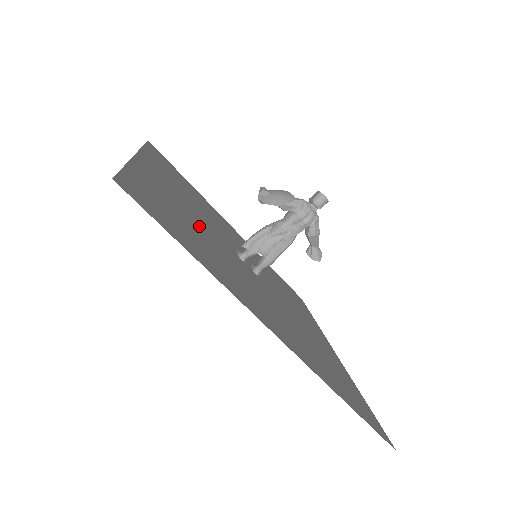
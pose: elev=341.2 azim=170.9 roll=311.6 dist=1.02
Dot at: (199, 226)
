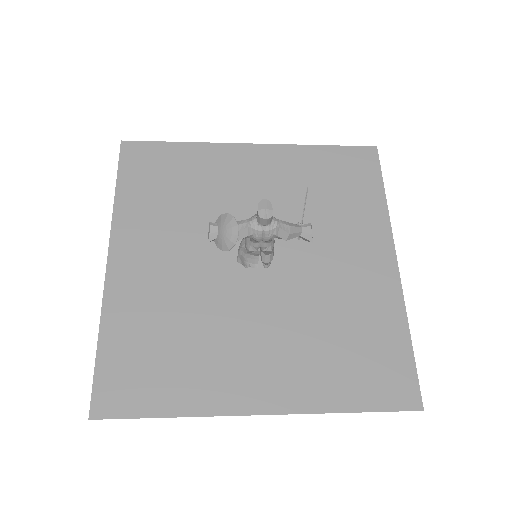
Dot at: (183, 303)
